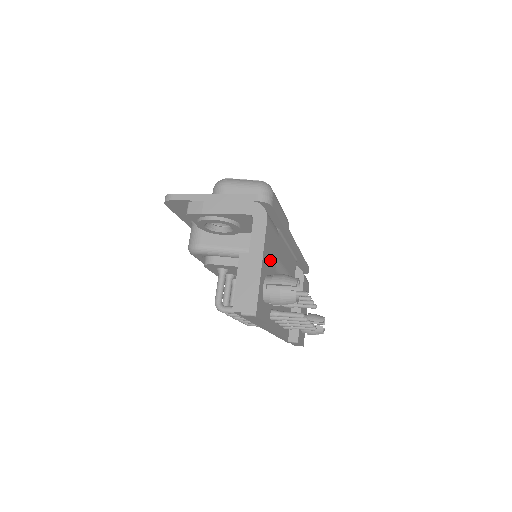
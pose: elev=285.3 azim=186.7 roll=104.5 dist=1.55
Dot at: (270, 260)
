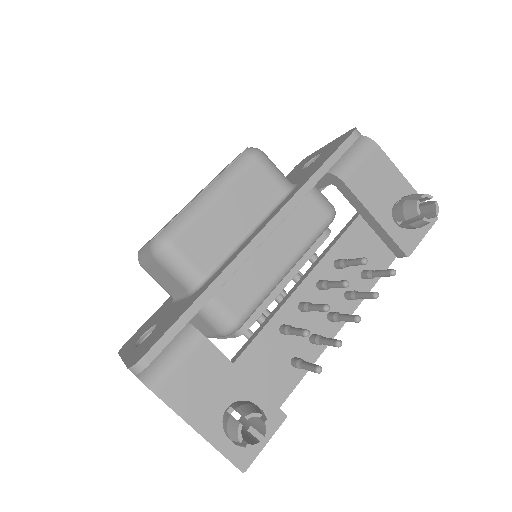
Dot at: (214, 391)
